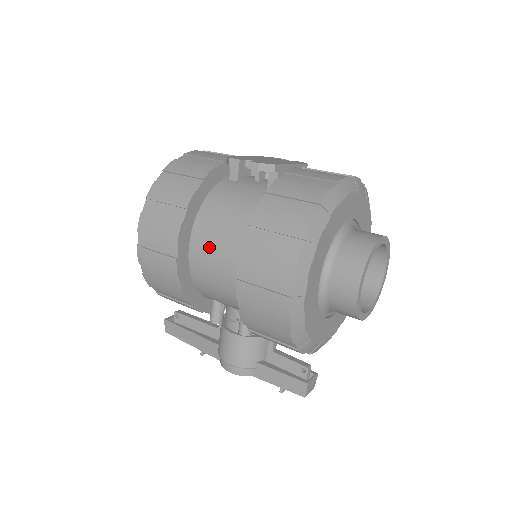
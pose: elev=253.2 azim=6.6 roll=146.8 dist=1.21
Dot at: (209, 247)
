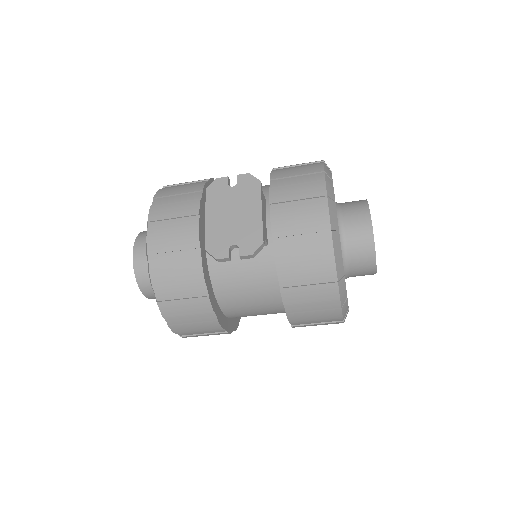
Dot at: (246, 312)
